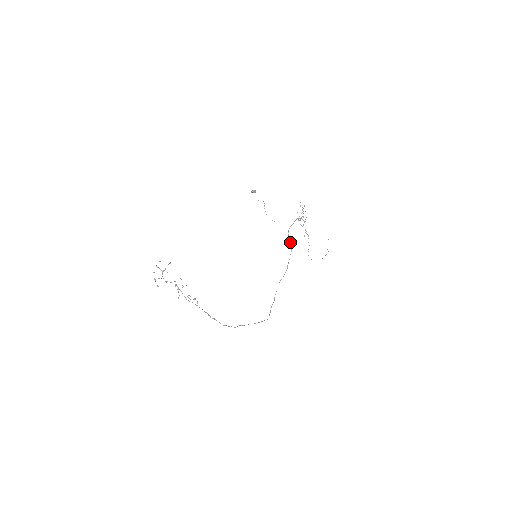
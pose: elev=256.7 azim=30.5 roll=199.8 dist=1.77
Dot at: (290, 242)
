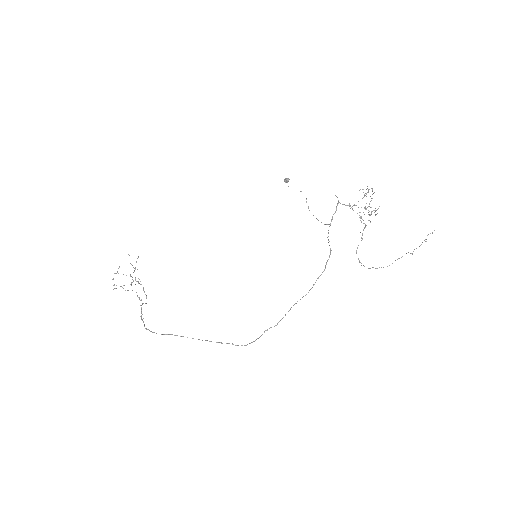
Dot at: occluded
